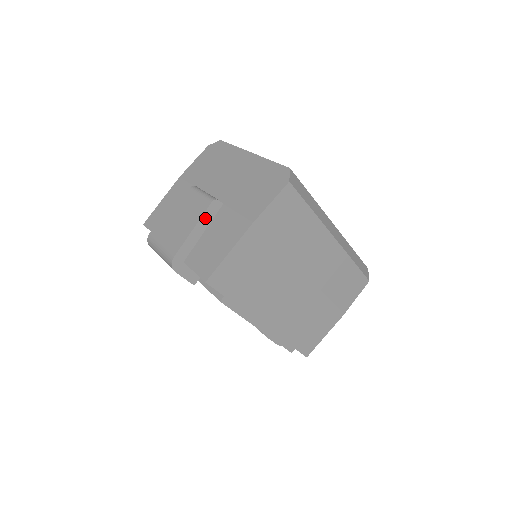
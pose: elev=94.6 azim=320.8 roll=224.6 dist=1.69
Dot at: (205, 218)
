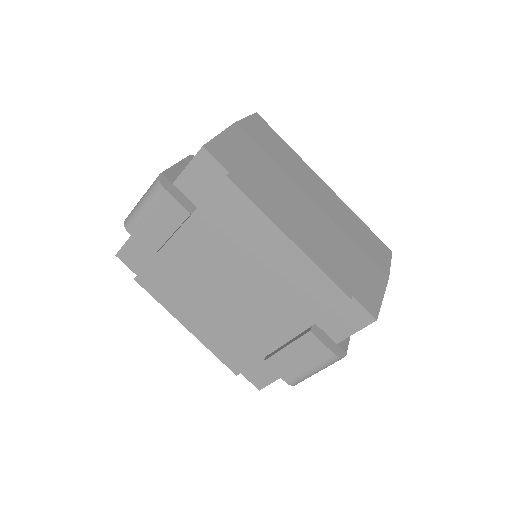
Dot at: (187, 163)
